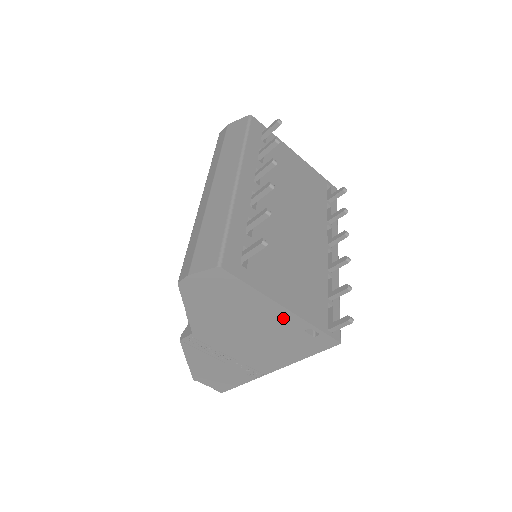
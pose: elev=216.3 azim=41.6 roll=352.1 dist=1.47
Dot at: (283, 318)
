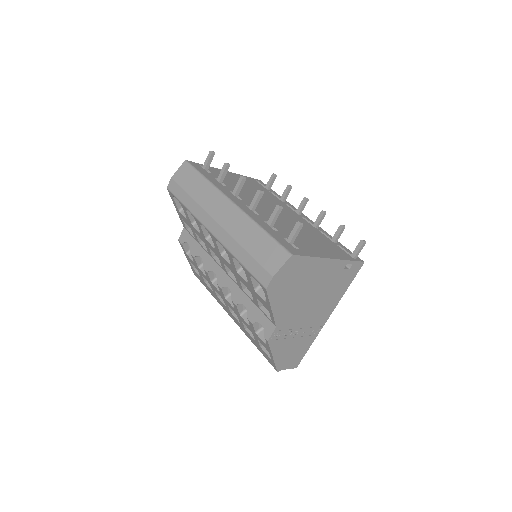
Dot at: (331, 268)
